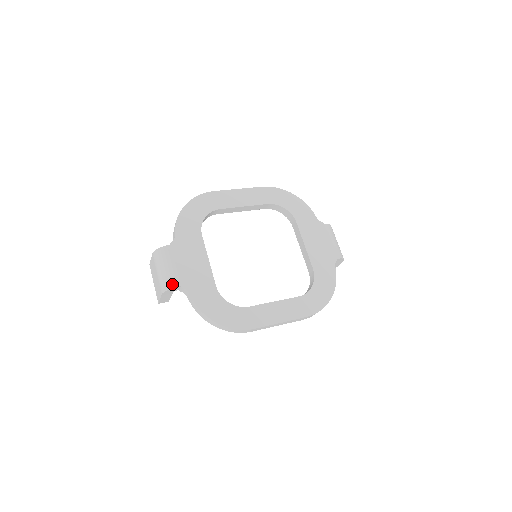
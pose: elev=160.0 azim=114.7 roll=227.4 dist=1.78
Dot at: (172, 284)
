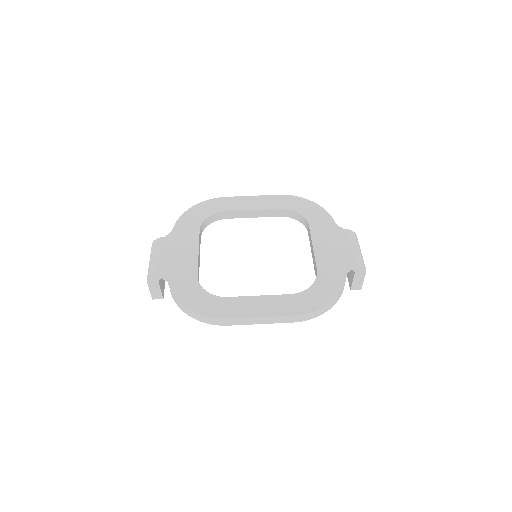
Dot at: (154, 269)
